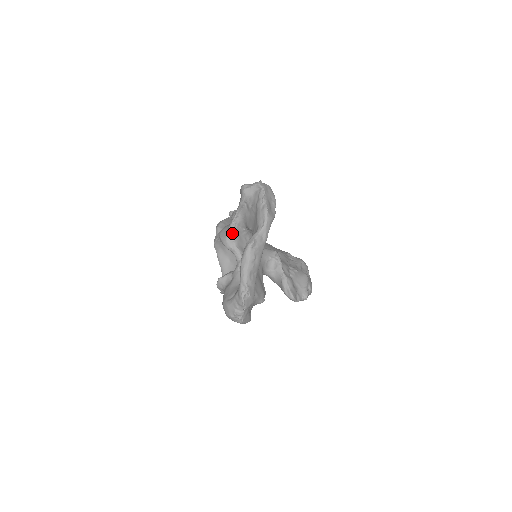
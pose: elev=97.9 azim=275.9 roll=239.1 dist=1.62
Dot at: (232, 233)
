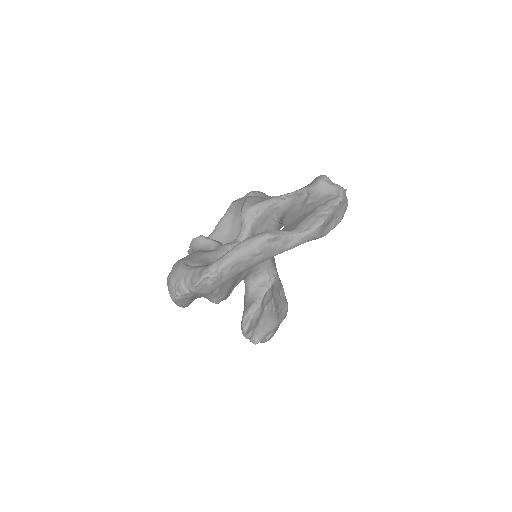
Dot at: (262, 208)
